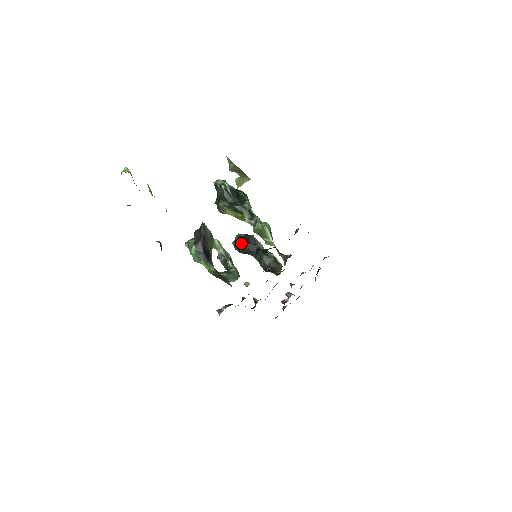
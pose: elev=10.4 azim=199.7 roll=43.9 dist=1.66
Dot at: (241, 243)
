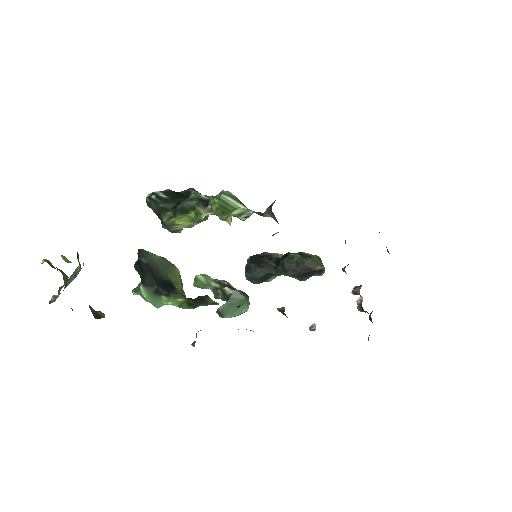
Dot at: (251, 269)
